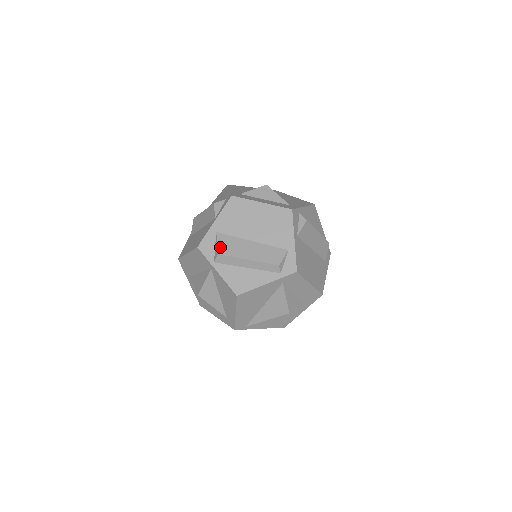
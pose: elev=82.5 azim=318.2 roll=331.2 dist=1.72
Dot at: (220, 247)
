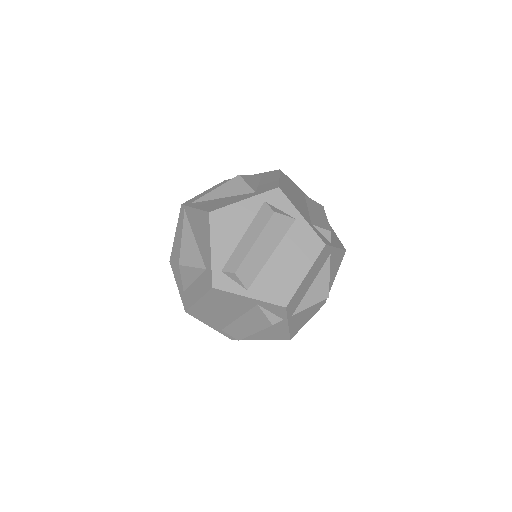
Dot at: occluded
